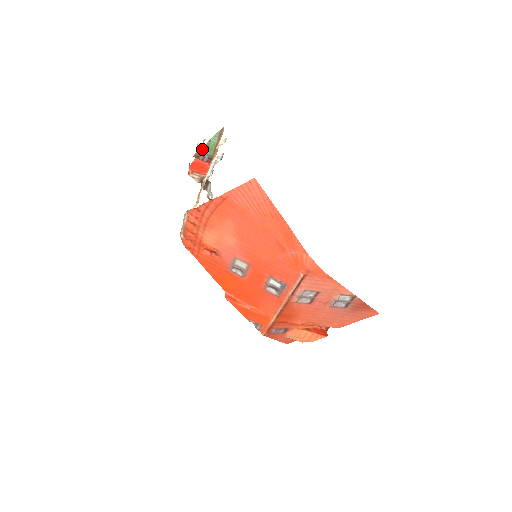
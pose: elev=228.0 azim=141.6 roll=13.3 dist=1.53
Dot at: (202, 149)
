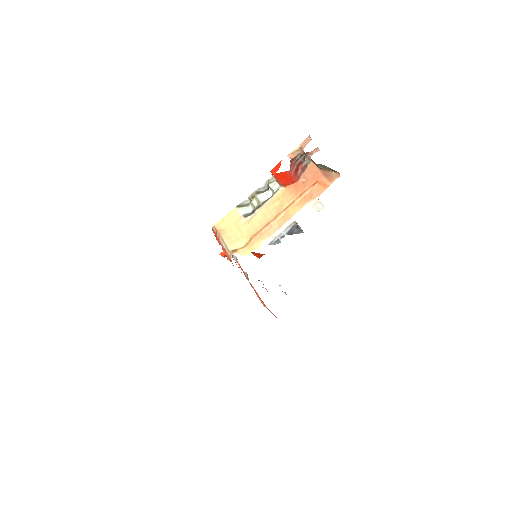
Dot at: (306, 156)
